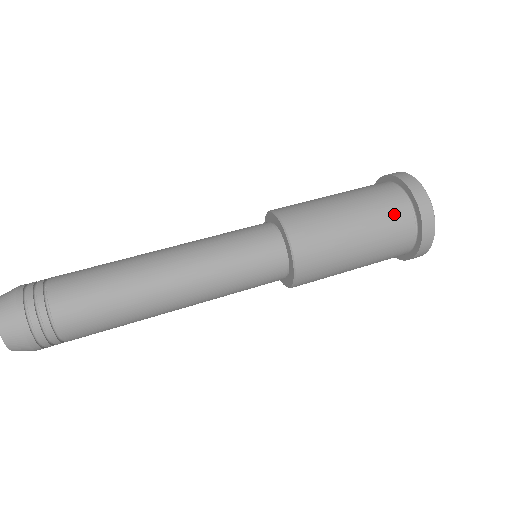
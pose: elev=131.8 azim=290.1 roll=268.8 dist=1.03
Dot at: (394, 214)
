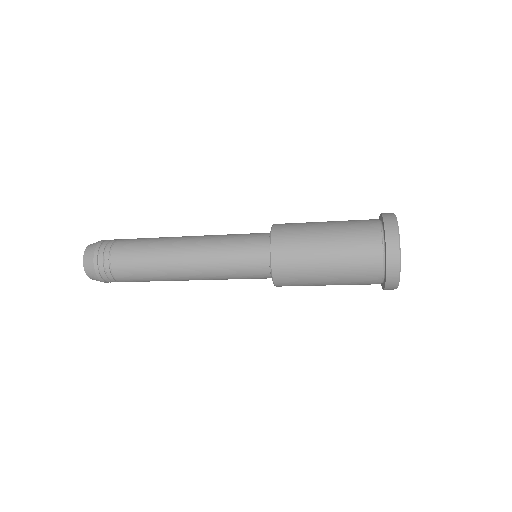
Dot at: (364, 246)
